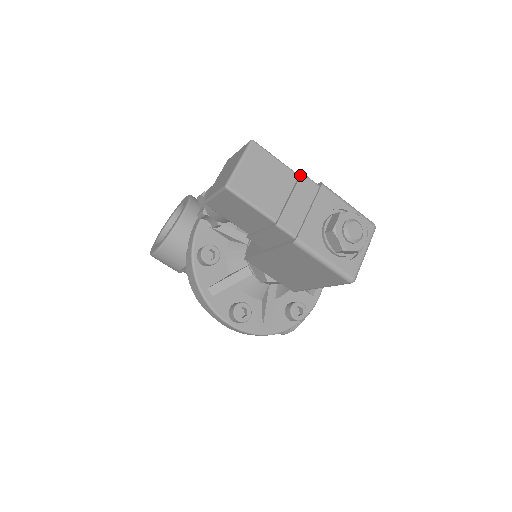
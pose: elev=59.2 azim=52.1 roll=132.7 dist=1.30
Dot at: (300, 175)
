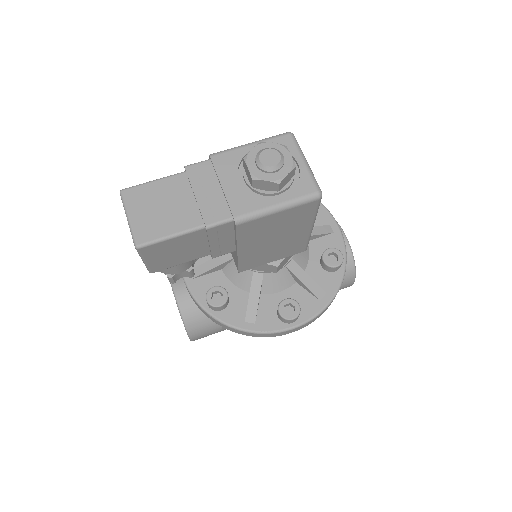
Dot at: (185, 170)
